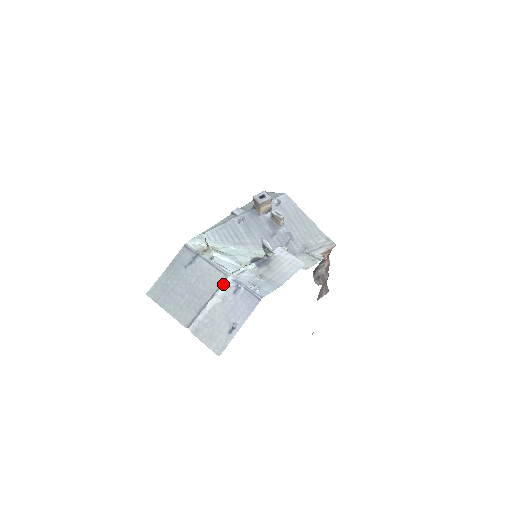
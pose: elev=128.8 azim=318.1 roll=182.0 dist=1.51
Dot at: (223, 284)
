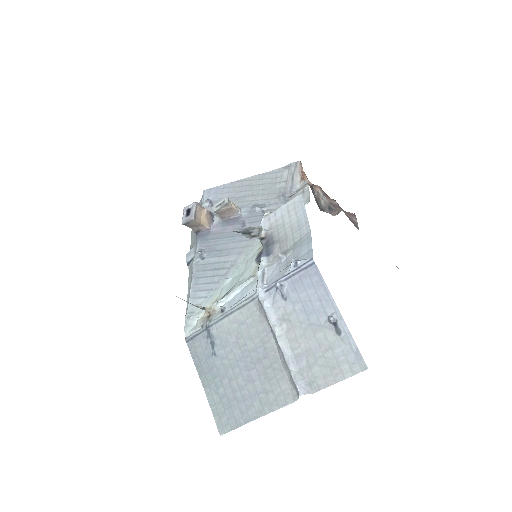
Dot at: (264, 308)
